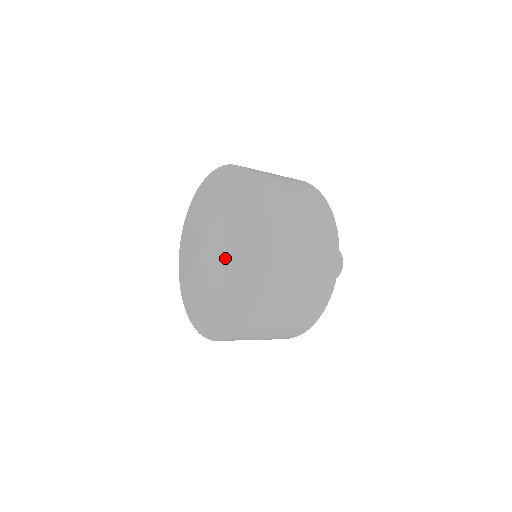
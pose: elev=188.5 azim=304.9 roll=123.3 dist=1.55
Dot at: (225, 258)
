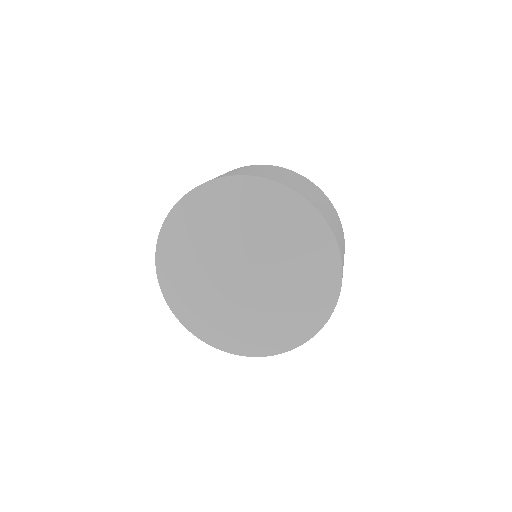
Dot at: (262, 311)
